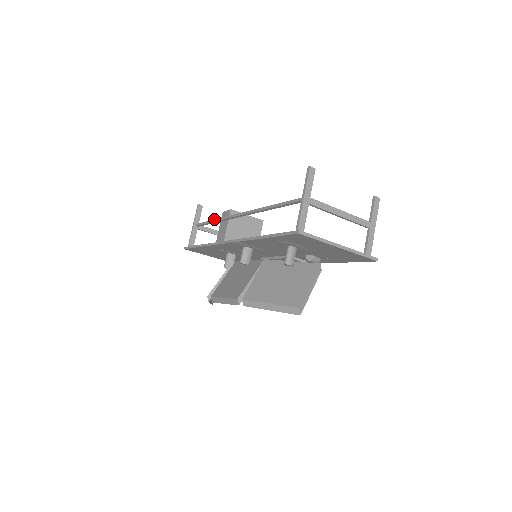
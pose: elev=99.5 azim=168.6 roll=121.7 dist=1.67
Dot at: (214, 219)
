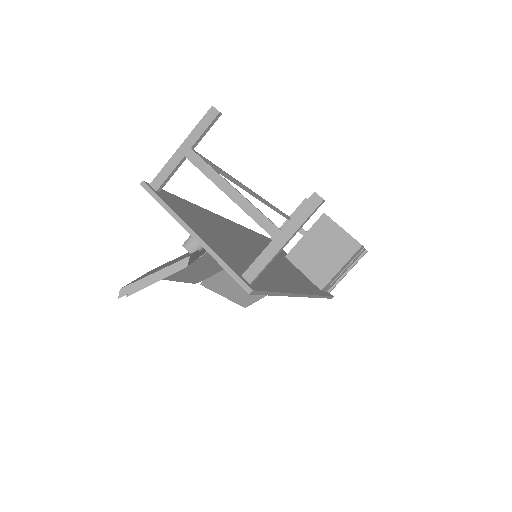
Dot at: (277, 208)
